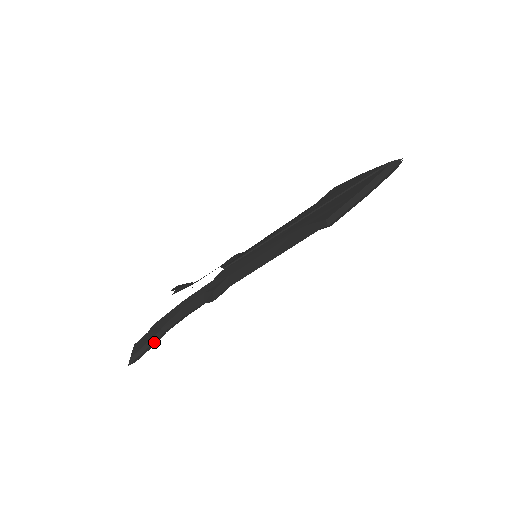
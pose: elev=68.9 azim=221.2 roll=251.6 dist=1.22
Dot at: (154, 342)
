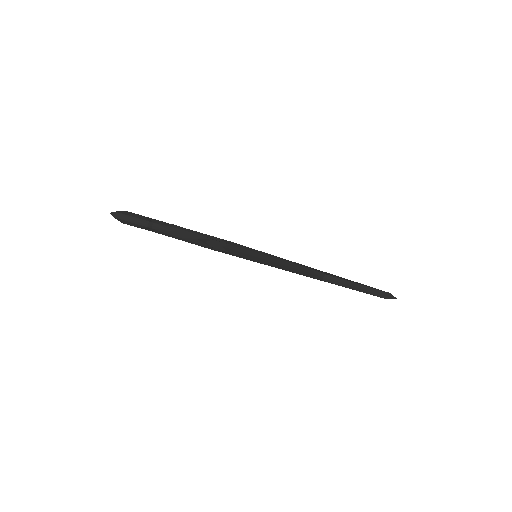
Dot at: (140, 222)
